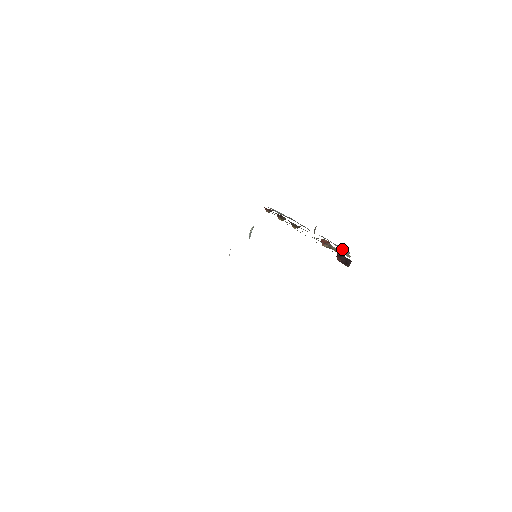
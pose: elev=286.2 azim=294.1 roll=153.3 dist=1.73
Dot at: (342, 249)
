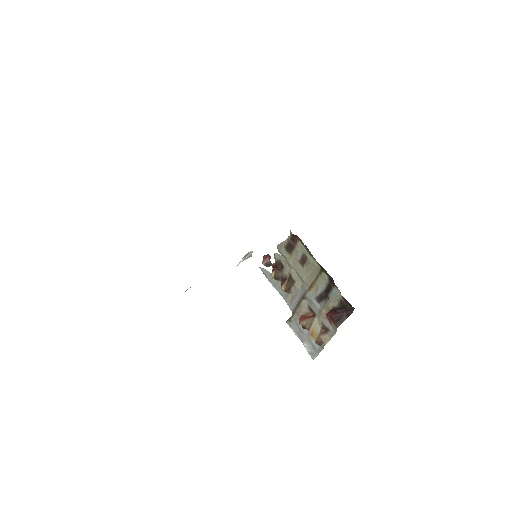
Dot at: (309, 349)
